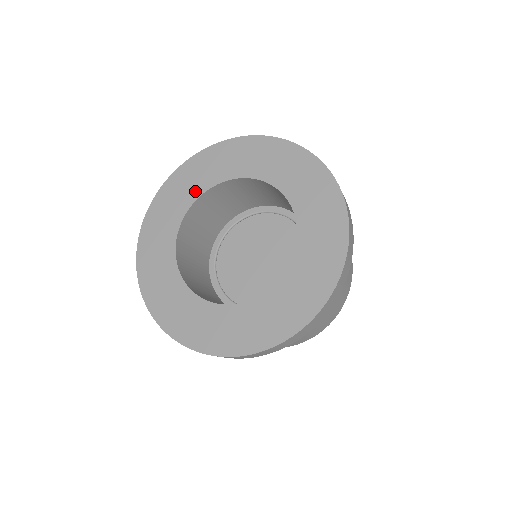
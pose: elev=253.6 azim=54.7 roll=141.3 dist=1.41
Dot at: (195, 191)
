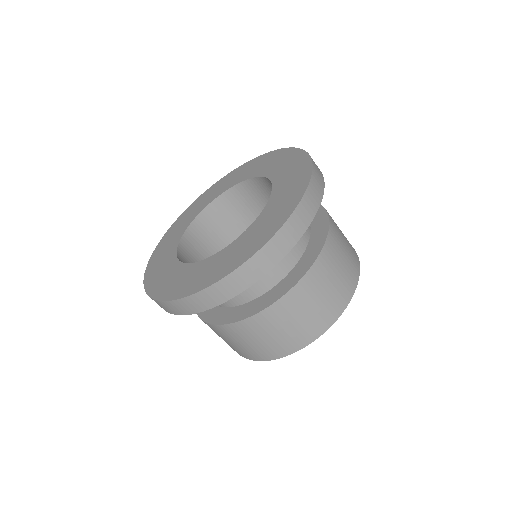
Dot at: (178, 235)
